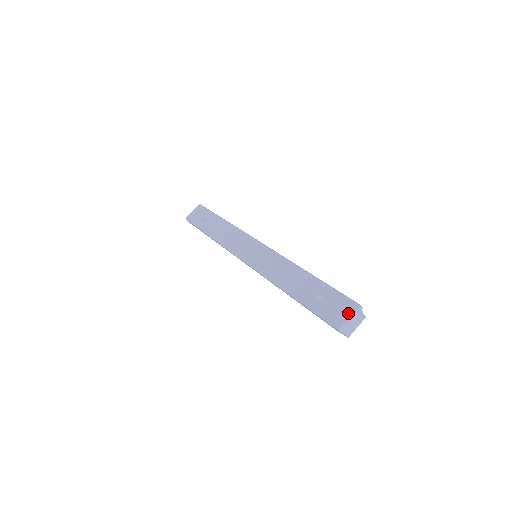
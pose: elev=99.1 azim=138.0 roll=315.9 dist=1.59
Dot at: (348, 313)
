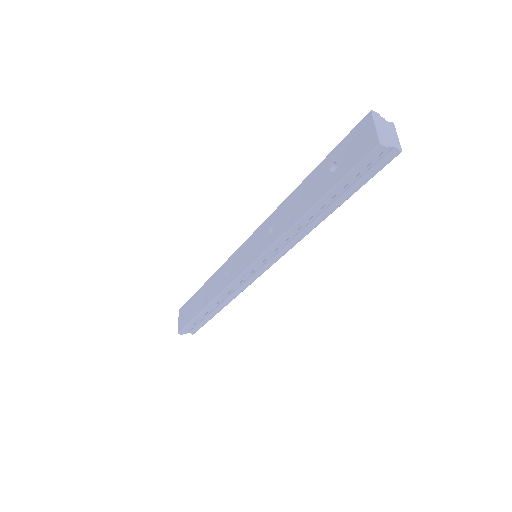
Dot at: (370, 127)
